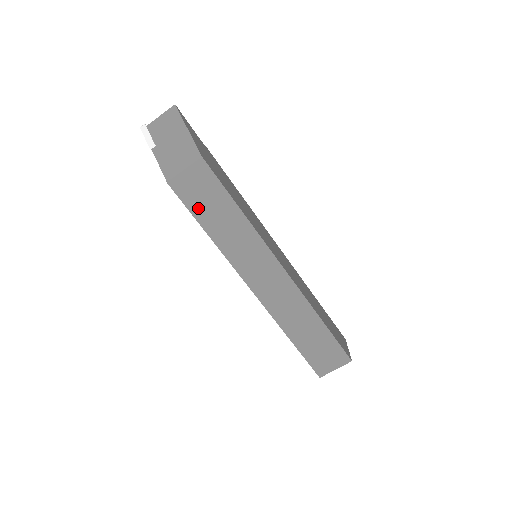
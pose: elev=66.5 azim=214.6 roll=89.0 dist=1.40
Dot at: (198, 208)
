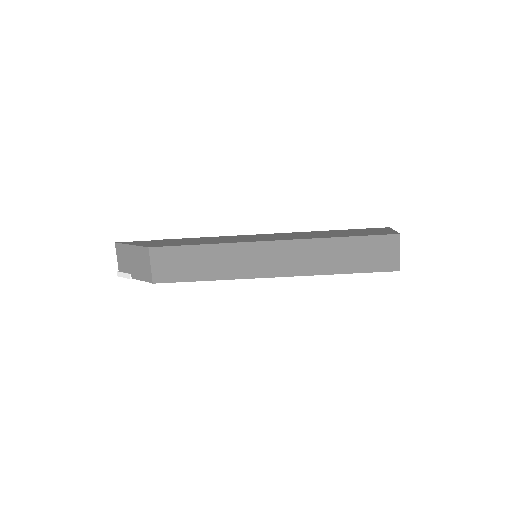
Dot at: (184, 274)
